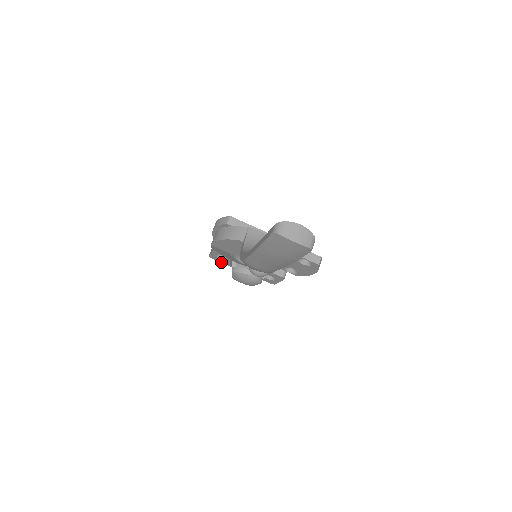
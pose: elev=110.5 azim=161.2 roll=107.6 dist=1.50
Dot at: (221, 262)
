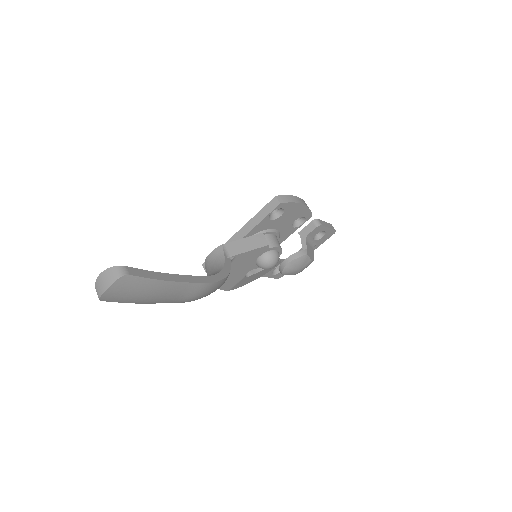
Dot at: occluded
